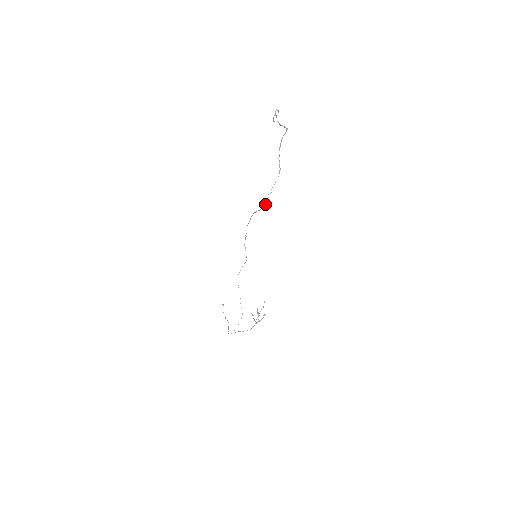
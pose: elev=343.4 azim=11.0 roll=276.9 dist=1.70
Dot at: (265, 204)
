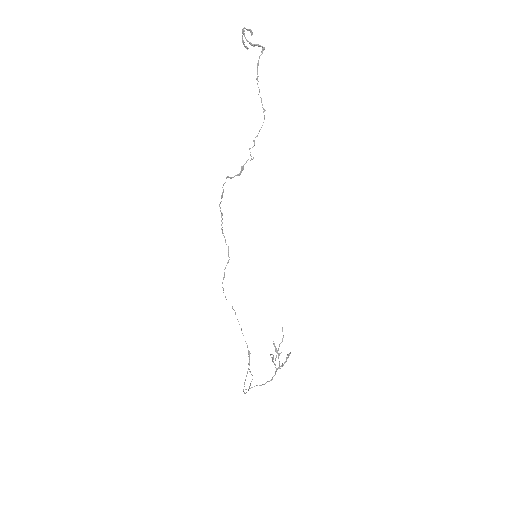
Dot at: (245, 163)
